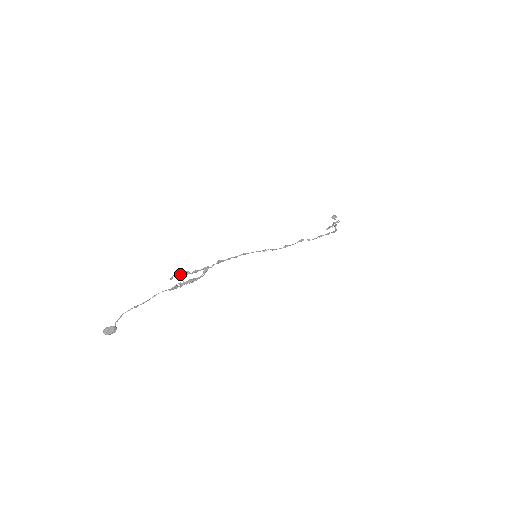
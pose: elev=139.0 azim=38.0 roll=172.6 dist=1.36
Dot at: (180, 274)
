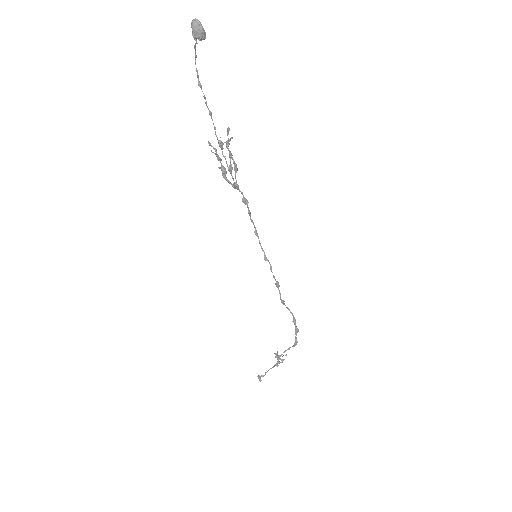
Dot at: (229, 144)
